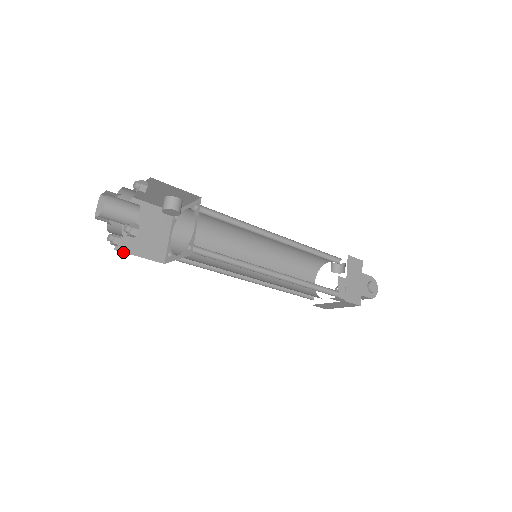
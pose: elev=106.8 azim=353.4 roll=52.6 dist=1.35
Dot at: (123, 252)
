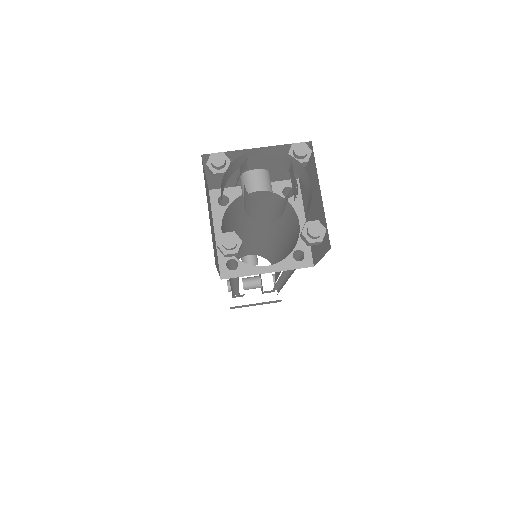
Dot at: (216, 267)
